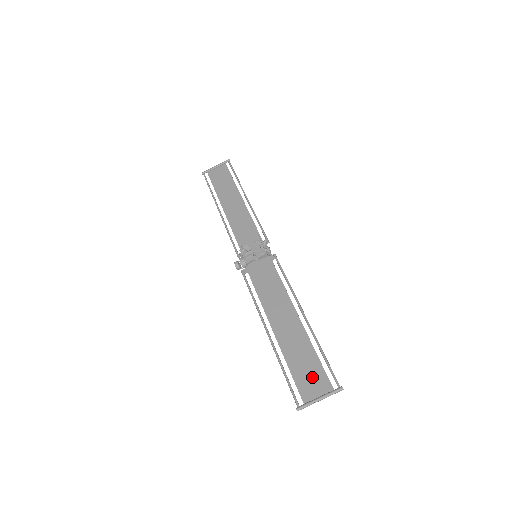
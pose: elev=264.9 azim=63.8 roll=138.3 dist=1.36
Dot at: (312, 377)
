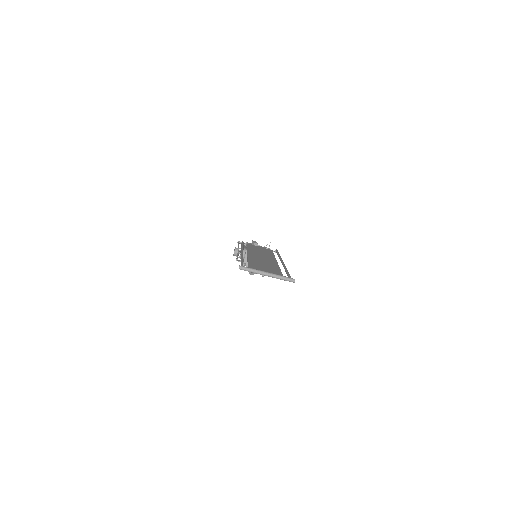
Dot at: (268, 270)
